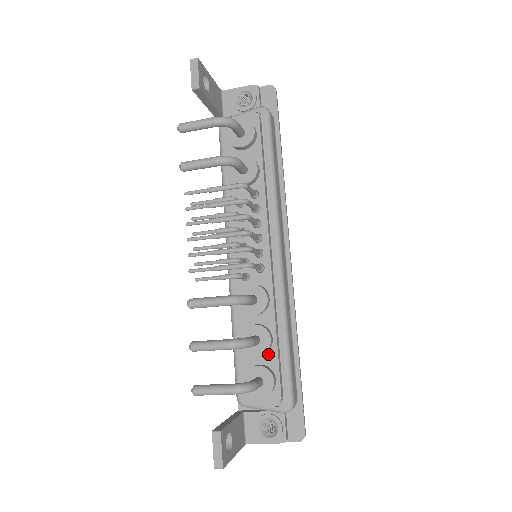
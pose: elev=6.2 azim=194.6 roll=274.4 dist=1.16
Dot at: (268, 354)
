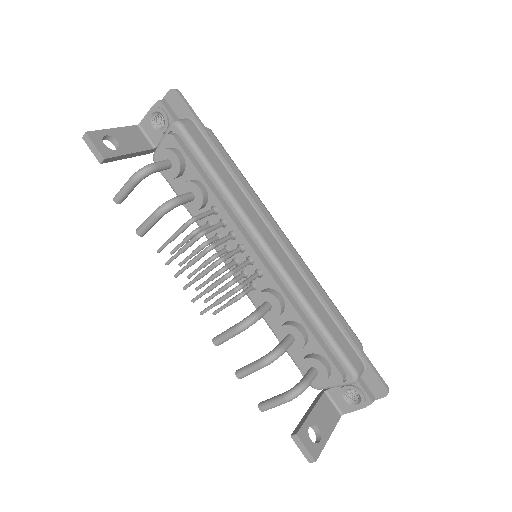
Dot at: (309, 343)
